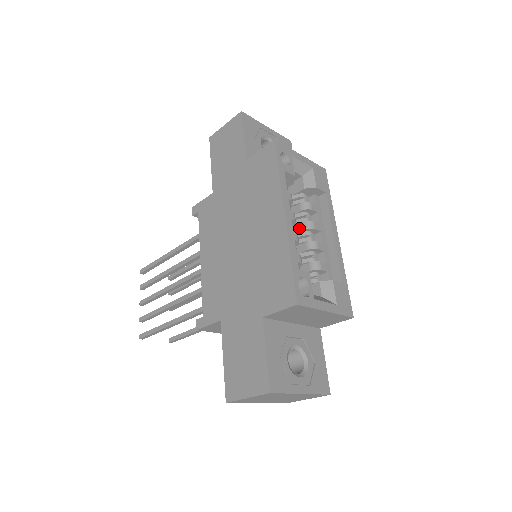
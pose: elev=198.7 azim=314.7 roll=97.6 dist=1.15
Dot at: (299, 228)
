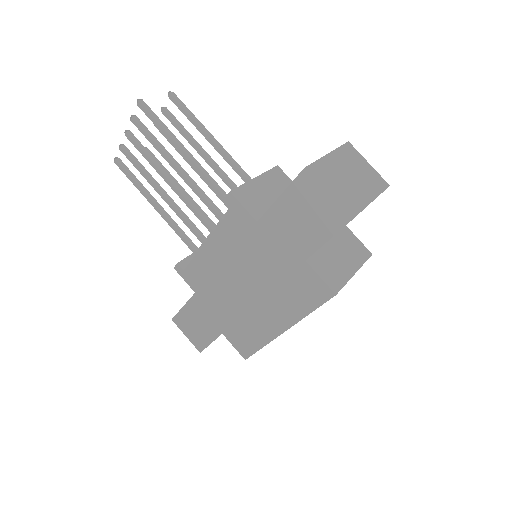
Dot at: occluded
